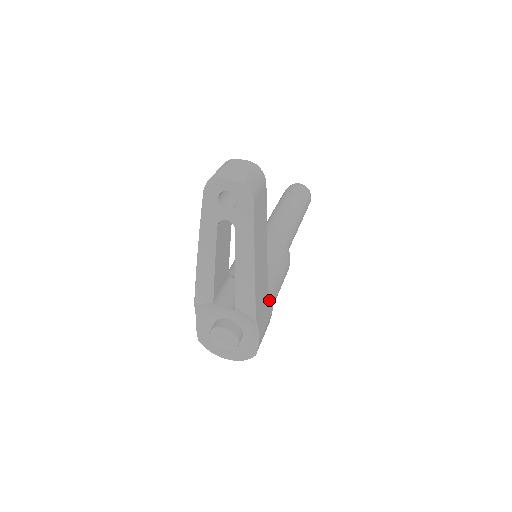
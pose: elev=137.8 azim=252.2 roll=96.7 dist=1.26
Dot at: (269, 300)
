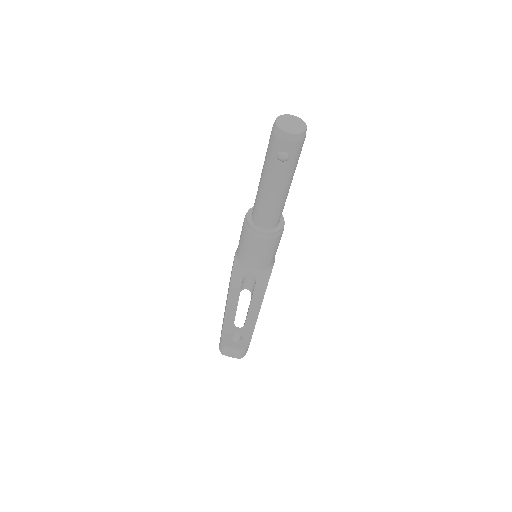
Dot at: occluded
